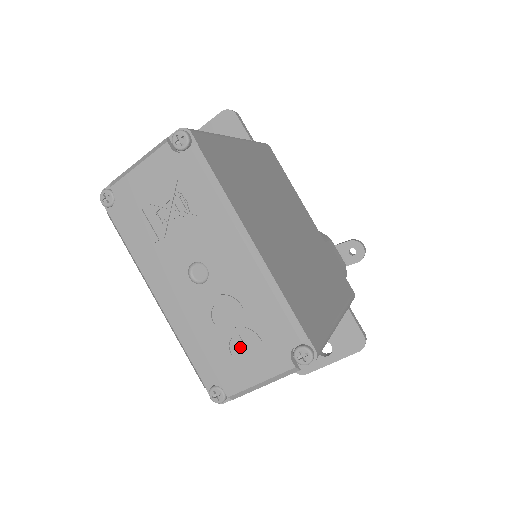
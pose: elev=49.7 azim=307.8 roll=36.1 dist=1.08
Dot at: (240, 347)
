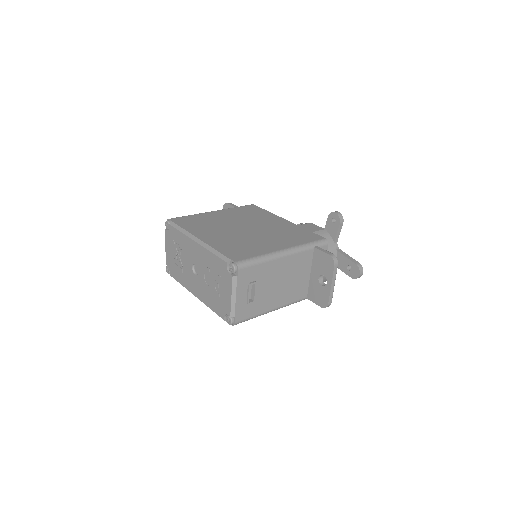
Dot at: (219, 287)
